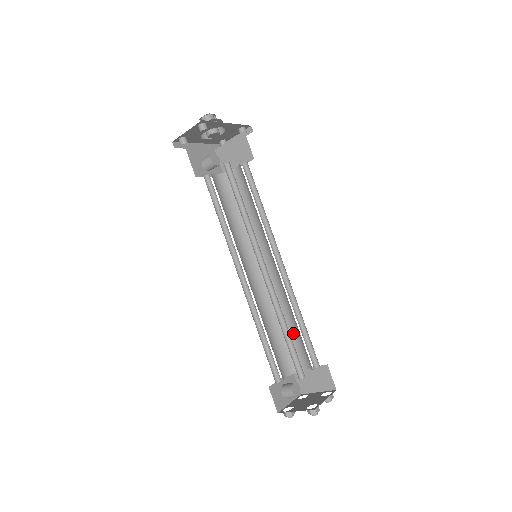
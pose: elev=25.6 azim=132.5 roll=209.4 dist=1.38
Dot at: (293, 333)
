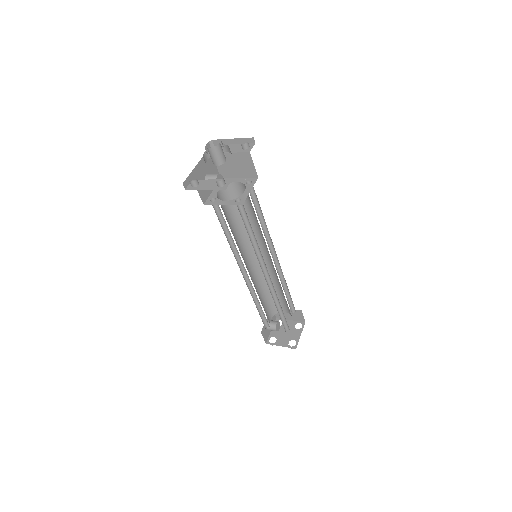
Dot at: (278, 294)
